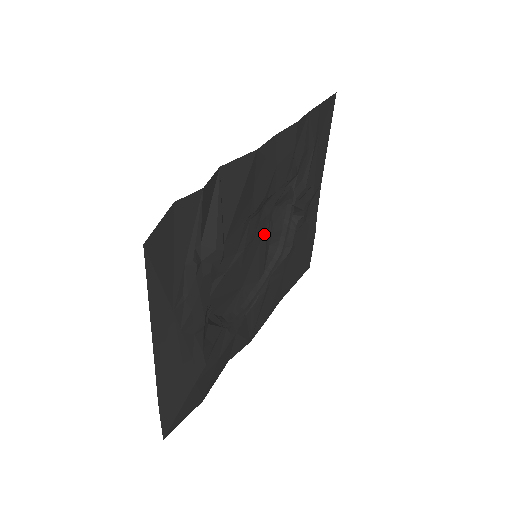
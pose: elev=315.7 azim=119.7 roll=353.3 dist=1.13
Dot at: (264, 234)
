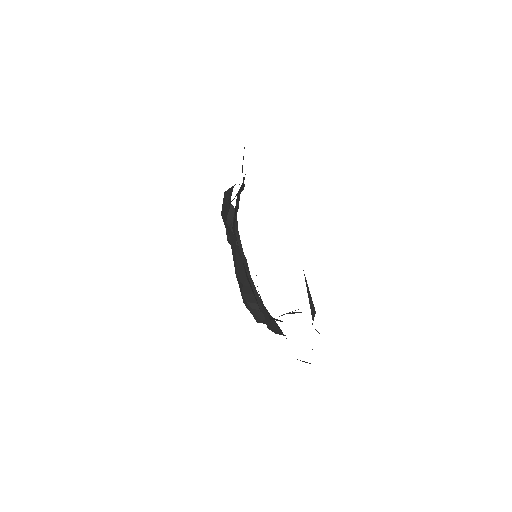
Dot at: occluded
